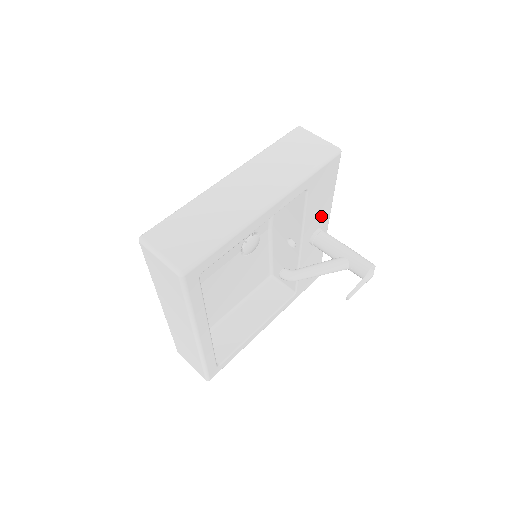
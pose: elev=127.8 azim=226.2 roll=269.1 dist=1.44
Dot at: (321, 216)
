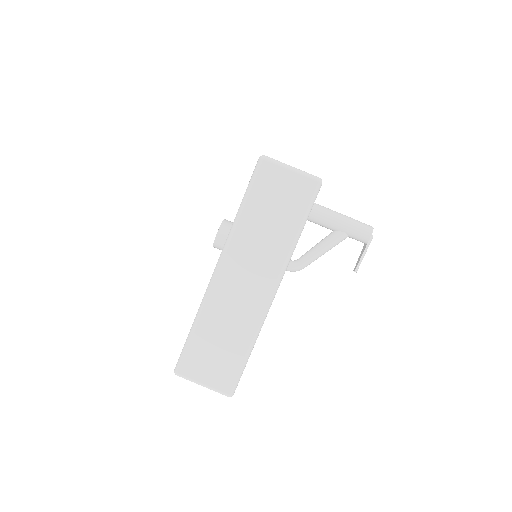
Dot at: occluded
